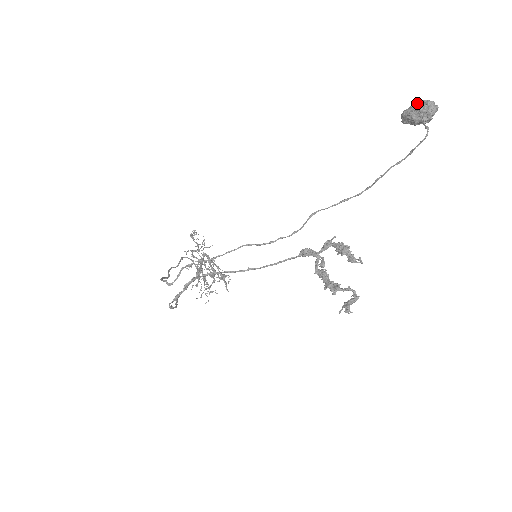
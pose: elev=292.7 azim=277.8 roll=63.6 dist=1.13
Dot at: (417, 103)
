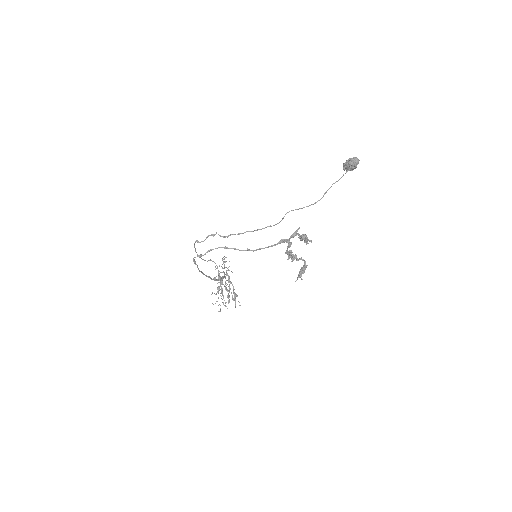
Dot at: (350, 158)
